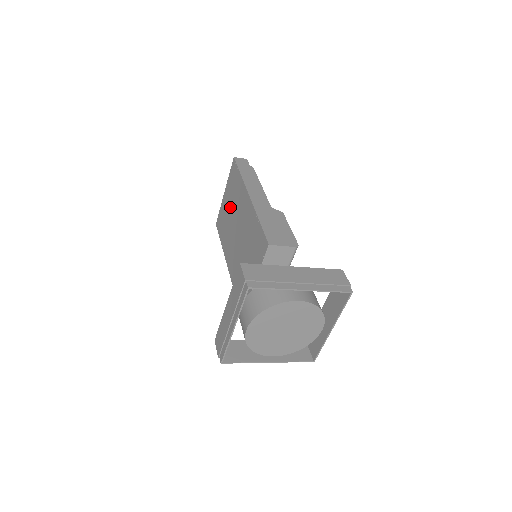
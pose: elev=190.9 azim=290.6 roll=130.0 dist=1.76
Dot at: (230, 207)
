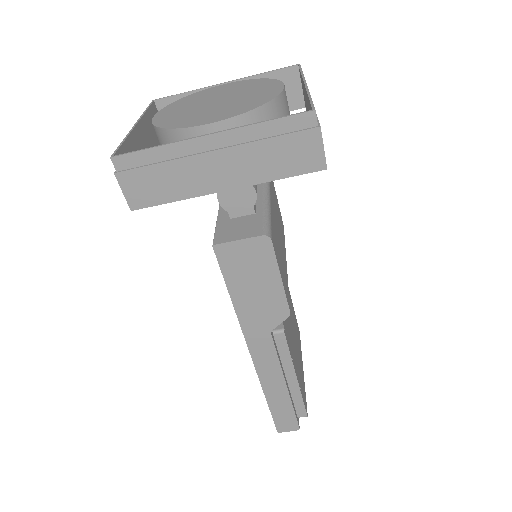
Dot at: occluded
